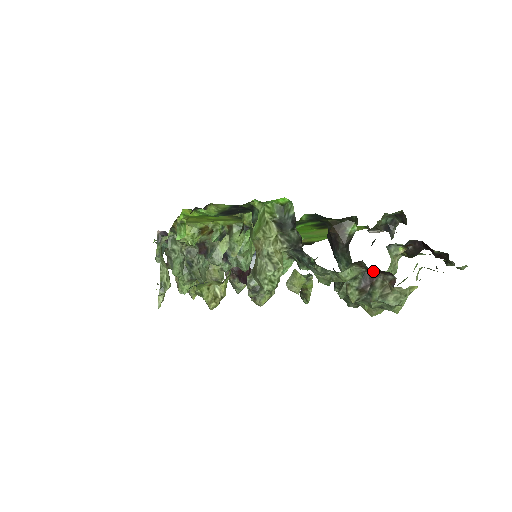
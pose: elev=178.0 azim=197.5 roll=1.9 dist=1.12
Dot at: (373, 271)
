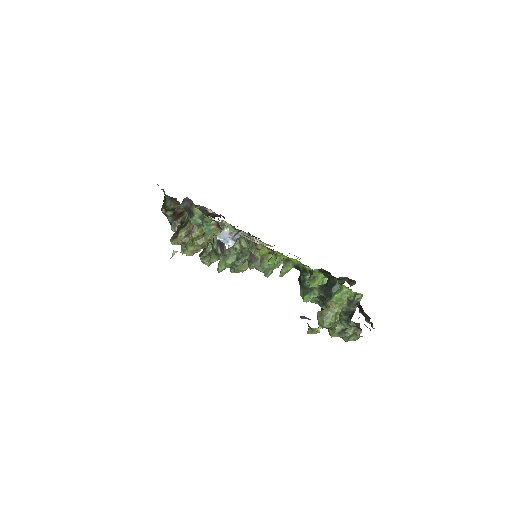
Dot at: occluded
